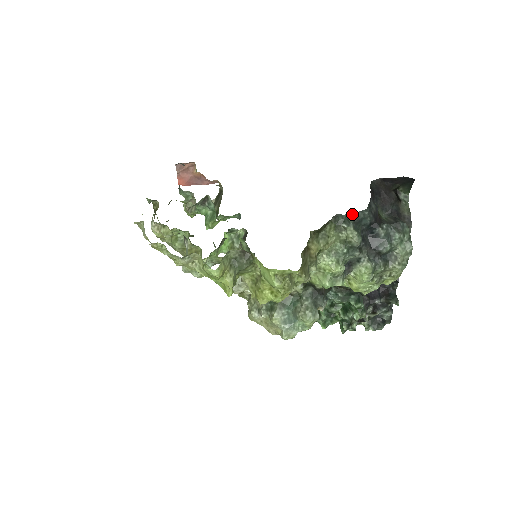
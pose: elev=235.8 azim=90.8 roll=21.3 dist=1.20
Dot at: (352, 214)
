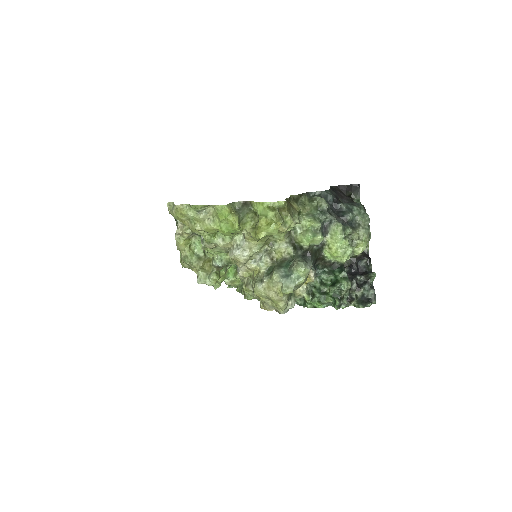
Dot at: (319, 192)
